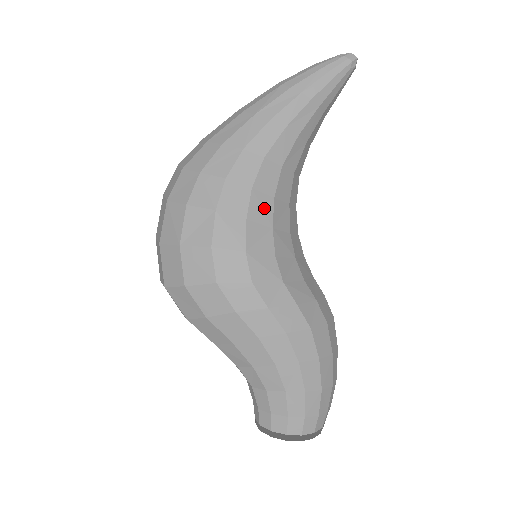
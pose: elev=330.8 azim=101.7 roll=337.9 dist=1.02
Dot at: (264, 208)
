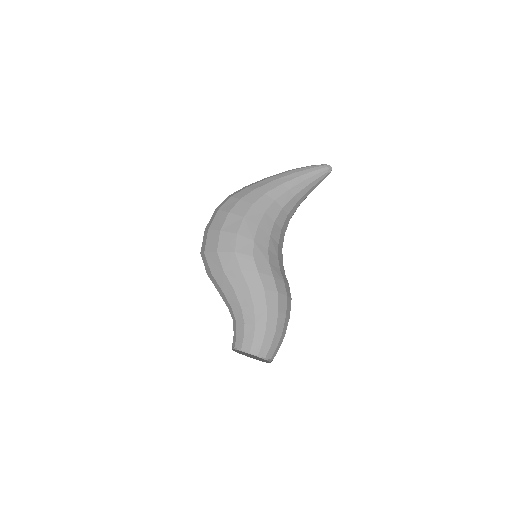
Dot at: (268, 224)
